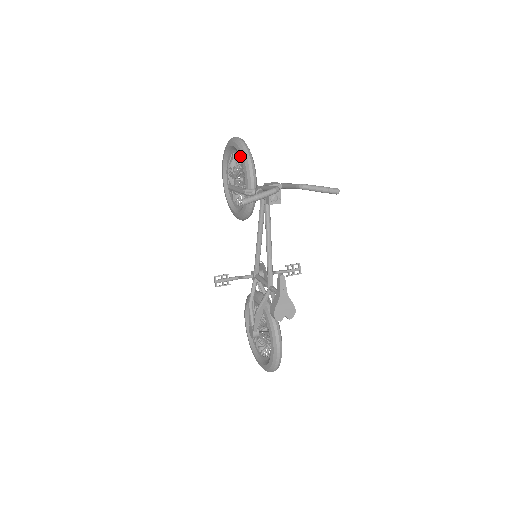
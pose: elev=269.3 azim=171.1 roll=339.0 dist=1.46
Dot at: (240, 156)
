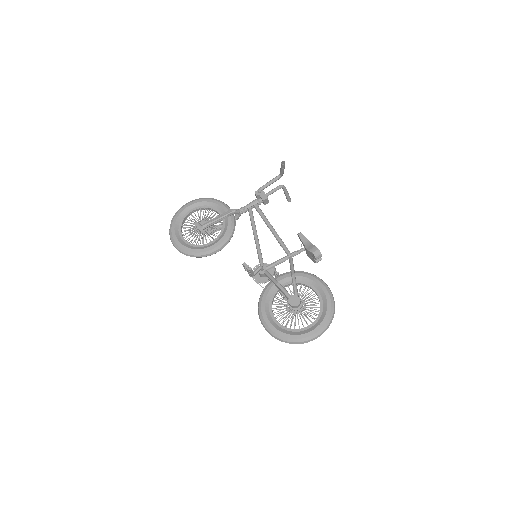
Dot at: (209, 201)
